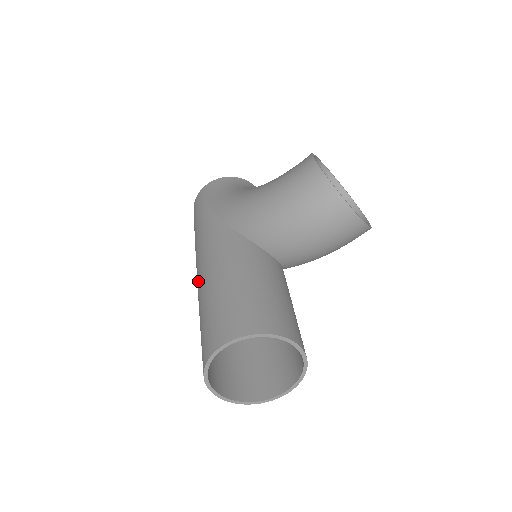
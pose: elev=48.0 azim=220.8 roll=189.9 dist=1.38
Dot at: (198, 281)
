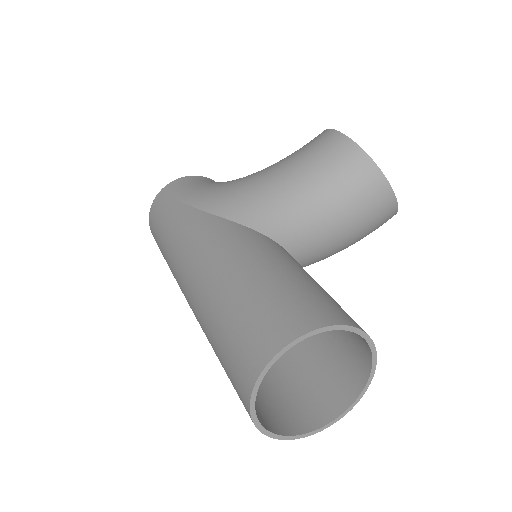
Dot at: (195, 284)
